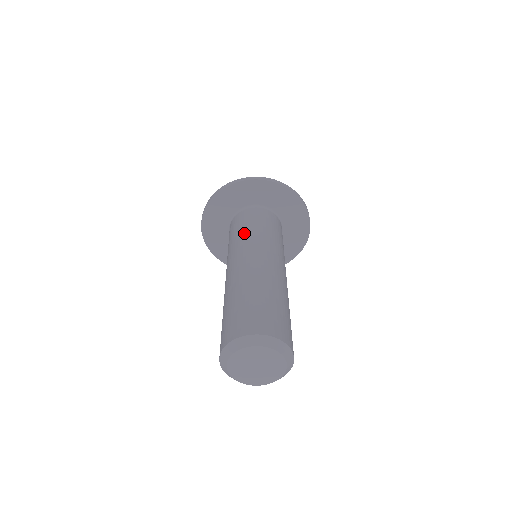
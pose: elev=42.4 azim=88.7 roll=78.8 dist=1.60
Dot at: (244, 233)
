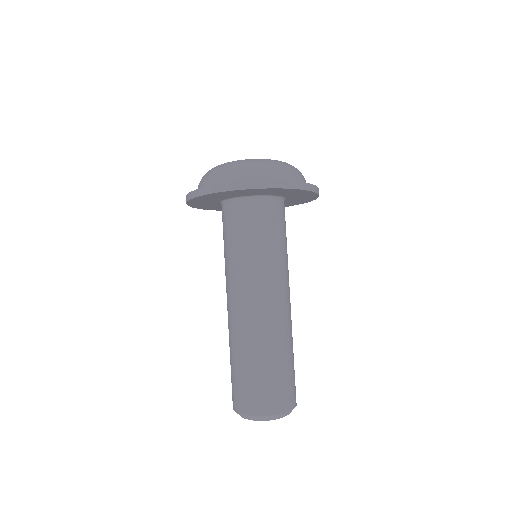
Dot at: (273, 252)
